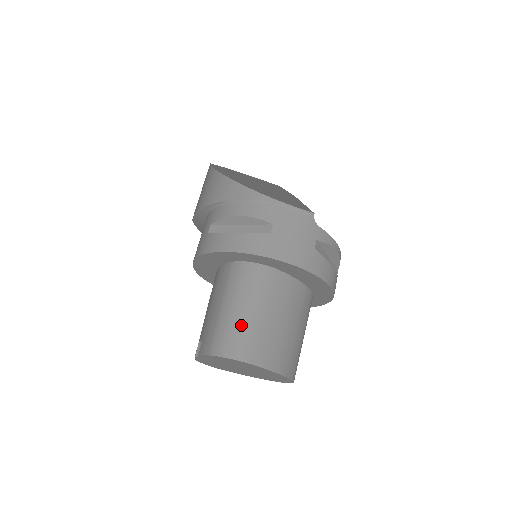
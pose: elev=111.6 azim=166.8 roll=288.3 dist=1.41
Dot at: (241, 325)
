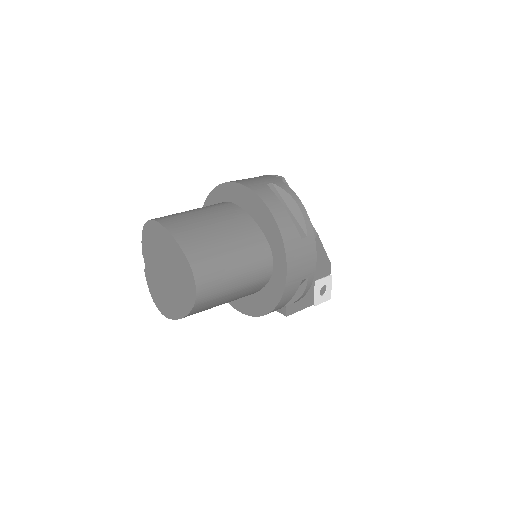
Dot at: occluded
